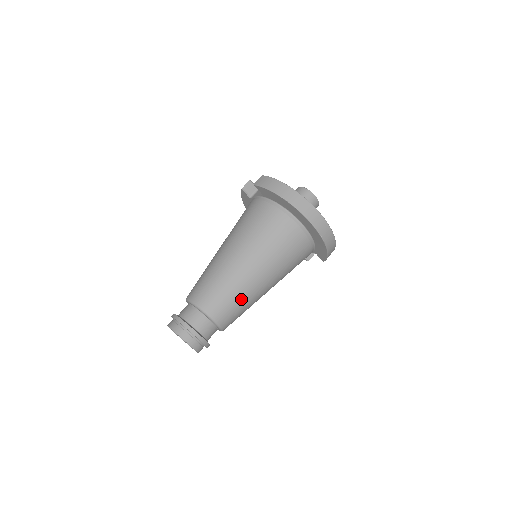
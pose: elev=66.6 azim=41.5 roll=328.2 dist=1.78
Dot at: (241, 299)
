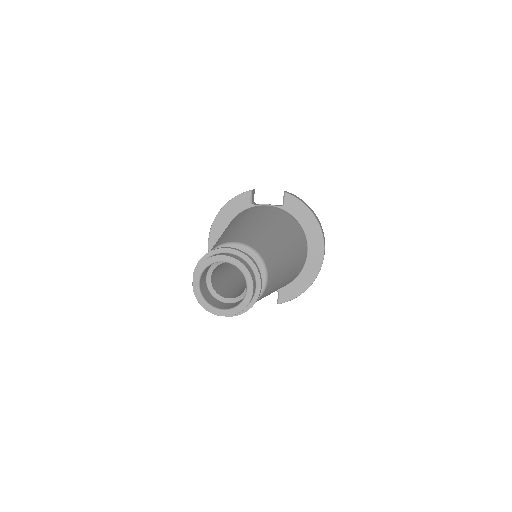
Dot at: (278, 280)
